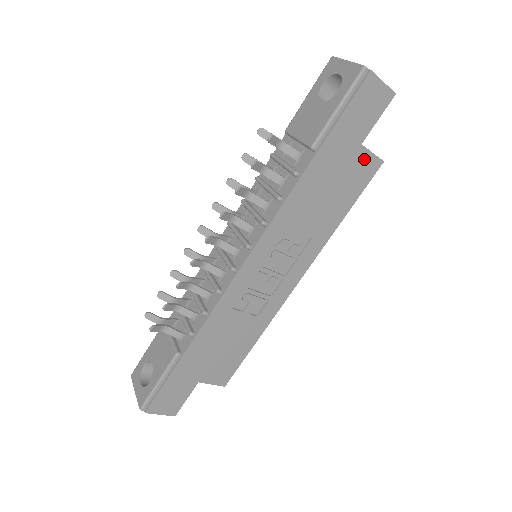
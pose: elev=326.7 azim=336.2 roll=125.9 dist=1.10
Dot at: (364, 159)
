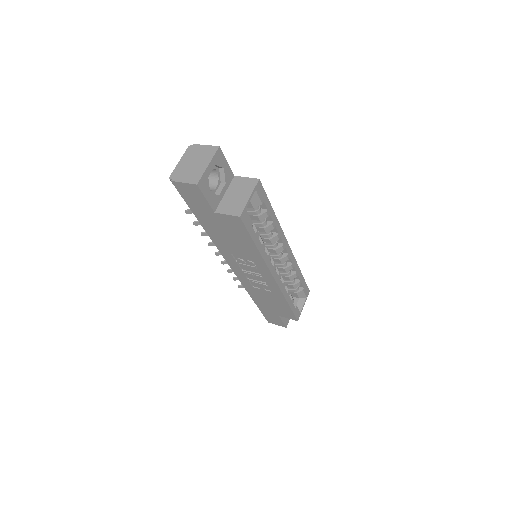
Dot at: (226, 218)
